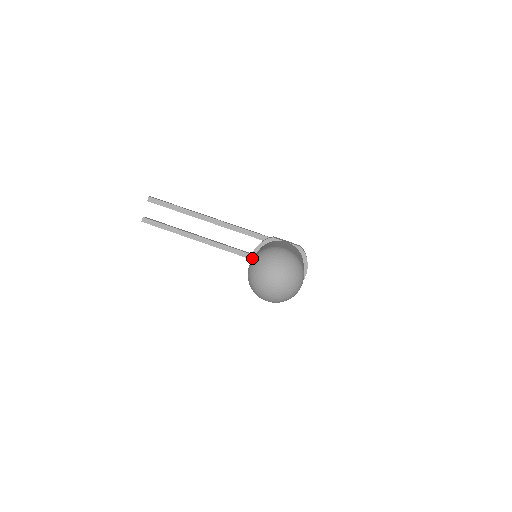
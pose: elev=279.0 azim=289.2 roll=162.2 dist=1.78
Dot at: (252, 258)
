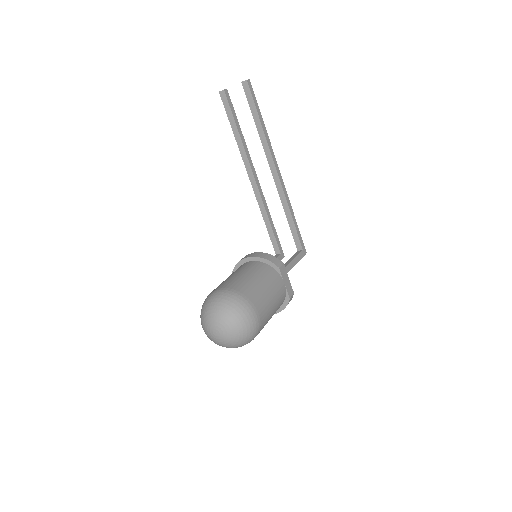
Dot at: (248, 259)
